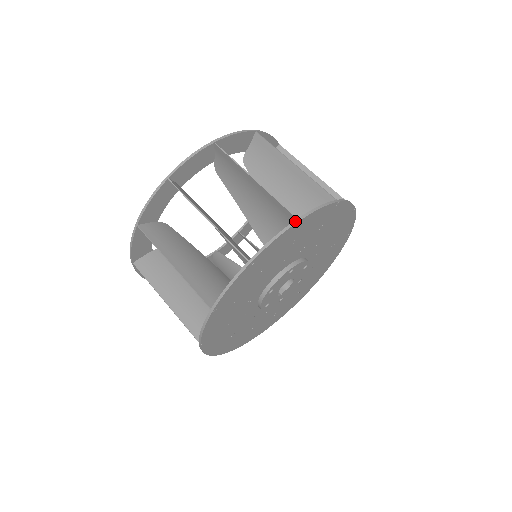
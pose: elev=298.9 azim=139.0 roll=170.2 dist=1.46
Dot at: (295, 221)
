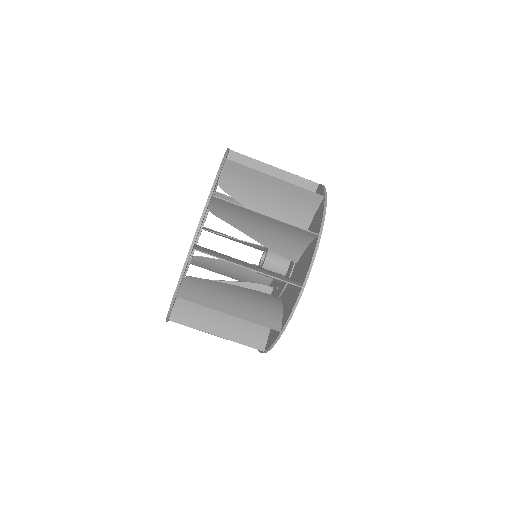
Dot at: (280, 334)
